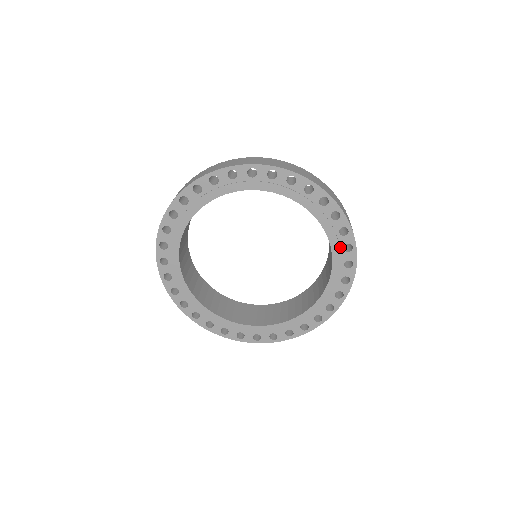
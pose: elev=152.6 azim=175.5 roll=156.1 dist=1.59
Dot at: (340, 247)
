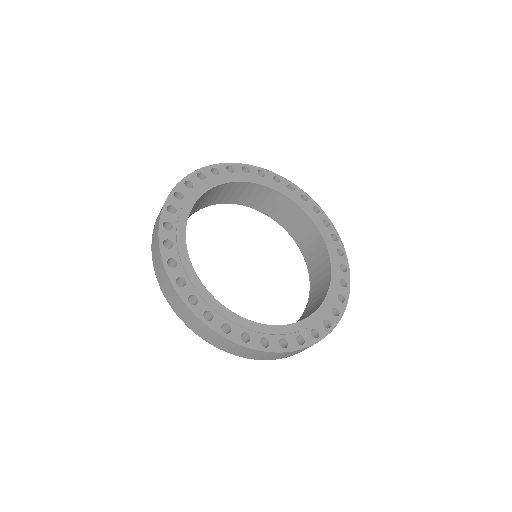
Dot at: (338, 279)
